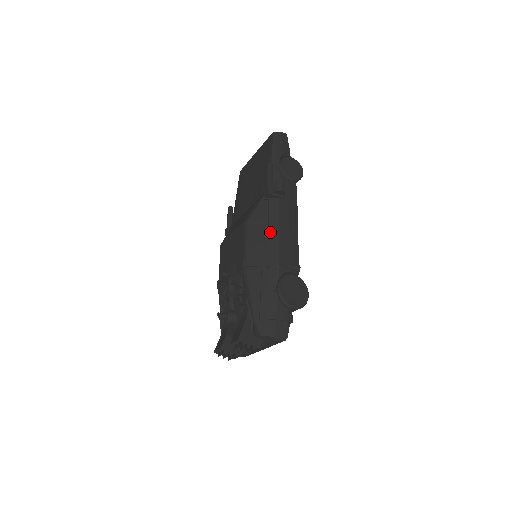
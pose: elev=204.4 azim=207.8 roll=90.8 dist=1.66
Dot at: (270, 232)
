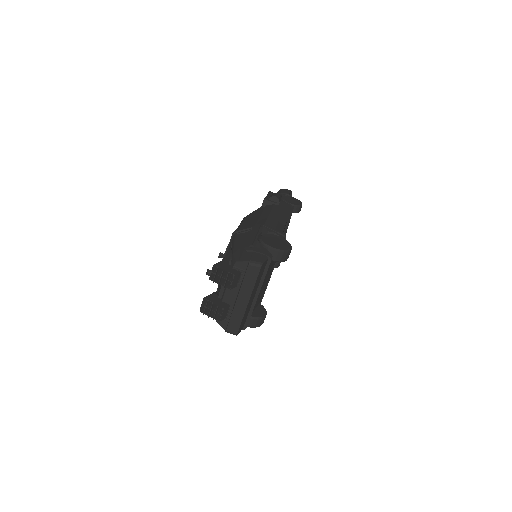
Dot at: (261, 216)
